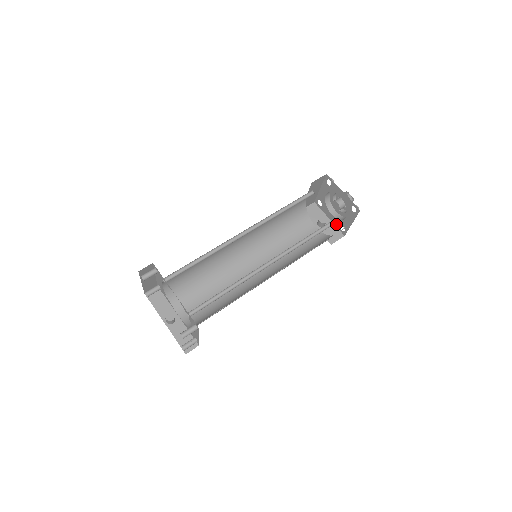
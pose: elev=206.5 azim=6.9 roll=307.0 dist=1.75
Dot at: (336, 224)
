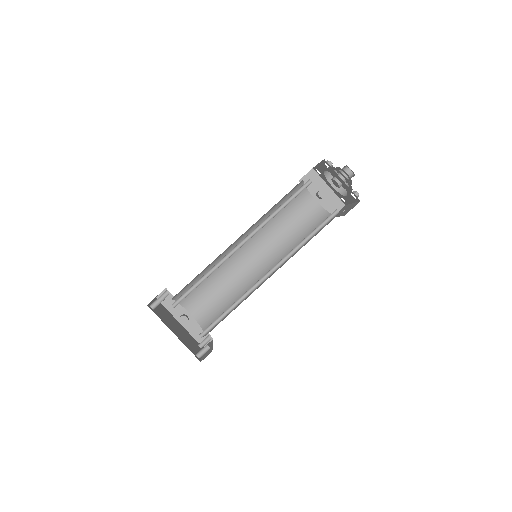
Dot at: (336, 194)
